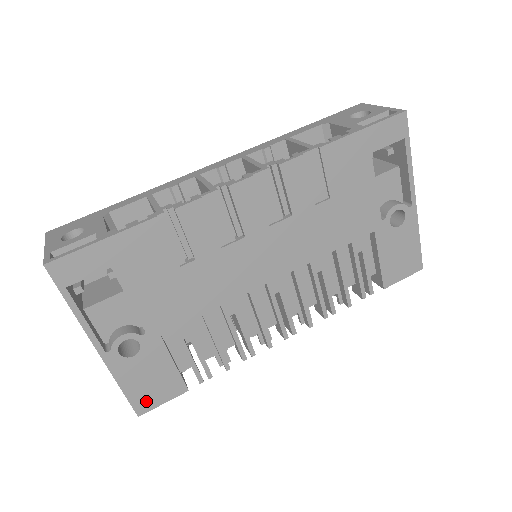
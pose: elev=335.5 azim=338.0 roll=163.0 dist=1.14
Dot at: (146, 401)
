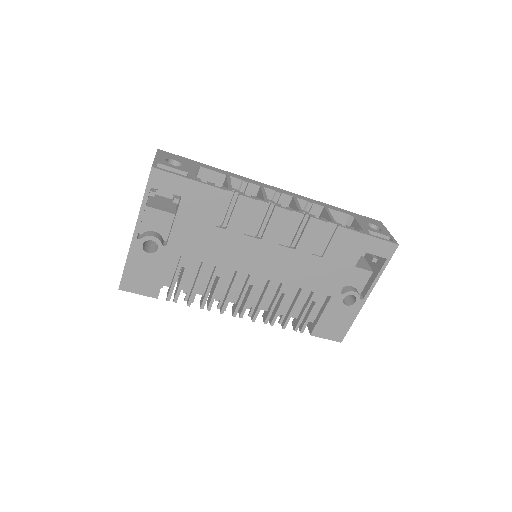
Dot at: (131, 284)
